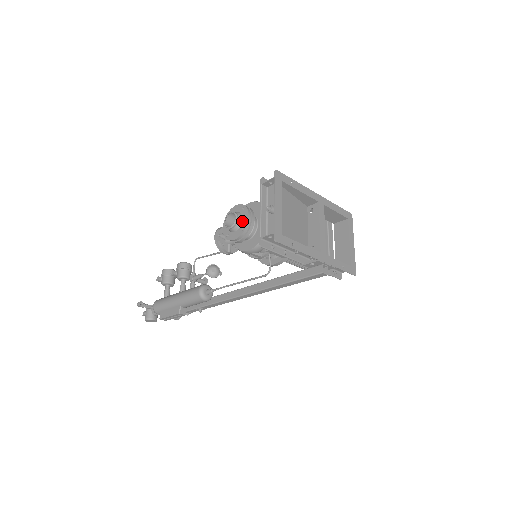
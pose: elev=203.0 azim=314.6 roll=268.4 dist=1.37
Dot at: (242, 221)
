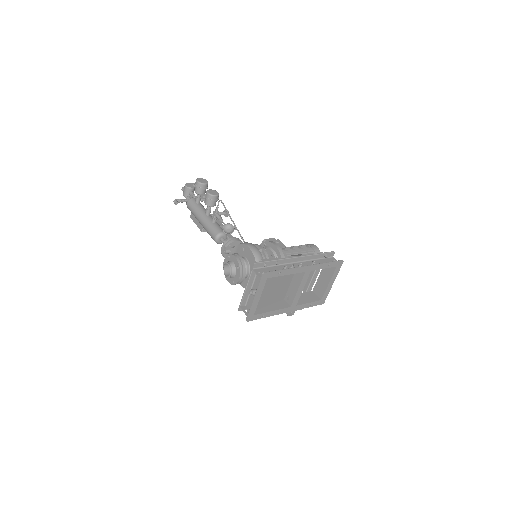
Dot at: (235, 276)
